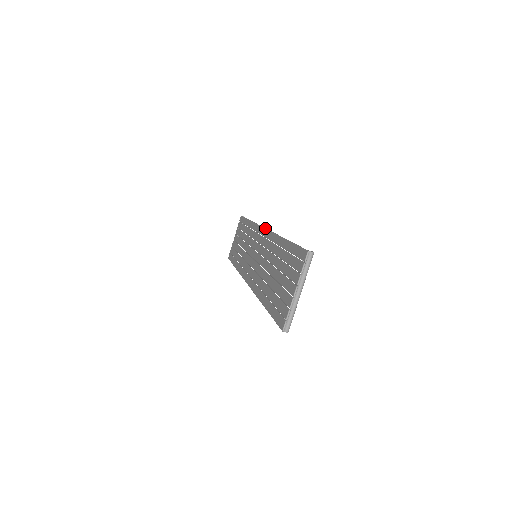
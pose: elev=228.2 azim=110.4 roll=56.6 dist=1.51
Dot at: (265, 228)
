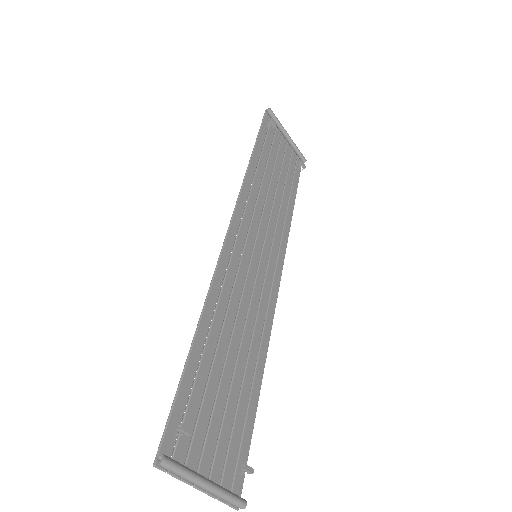
Dot at: occluded
